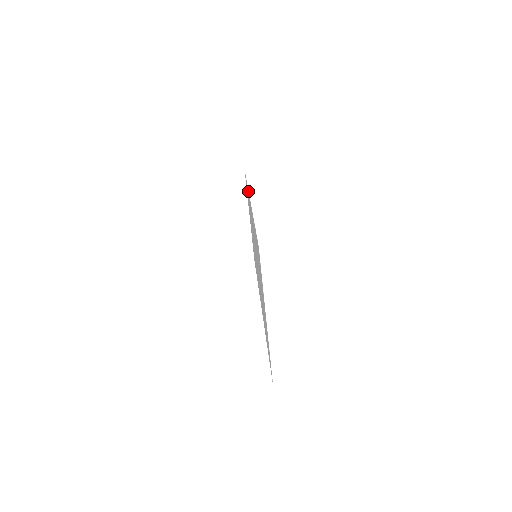
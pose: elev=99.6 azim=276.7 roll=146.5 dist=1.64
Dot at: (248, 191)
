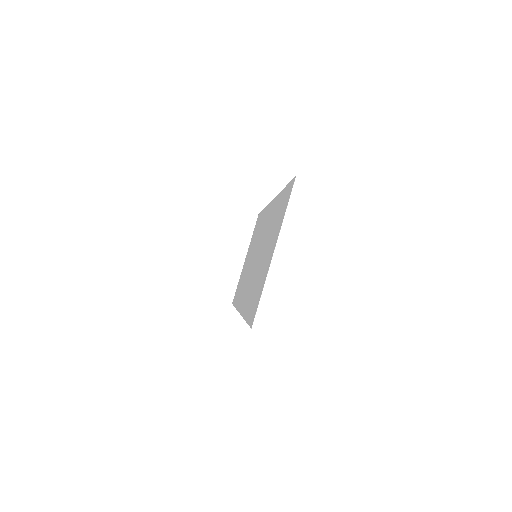
Dot at: occluded
